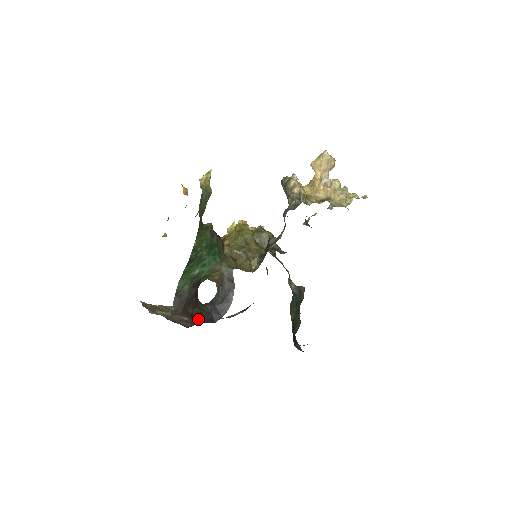
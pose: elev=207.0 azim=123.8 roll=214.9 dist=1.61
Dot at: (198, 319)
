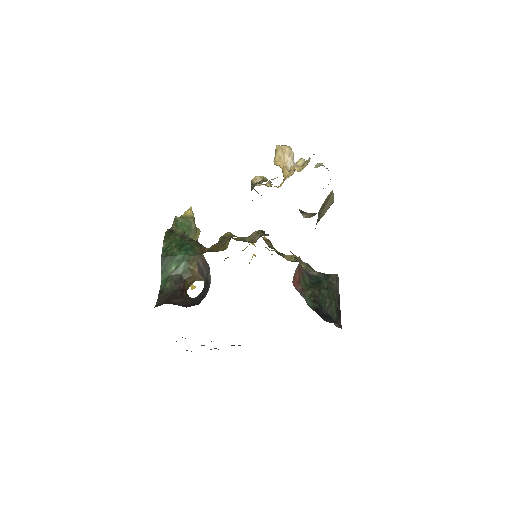
Dot at: (181, 305)
